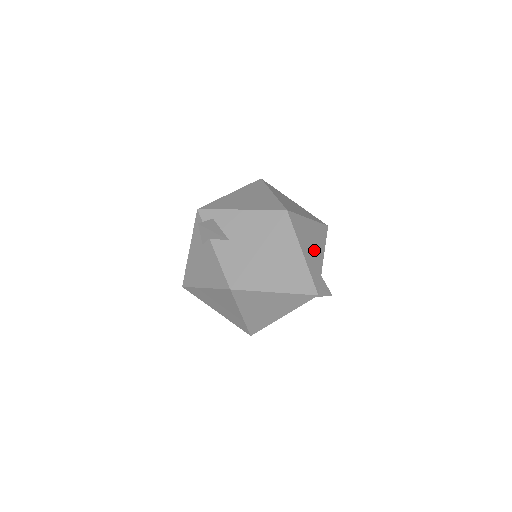
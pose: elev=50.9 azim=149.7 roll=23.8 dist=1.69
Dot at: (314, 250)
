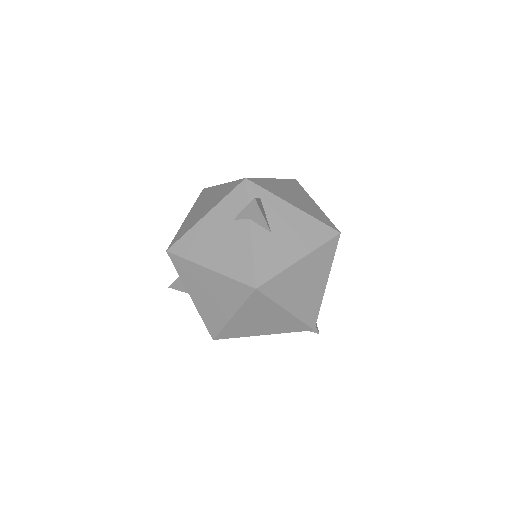
Dot at: occluded
